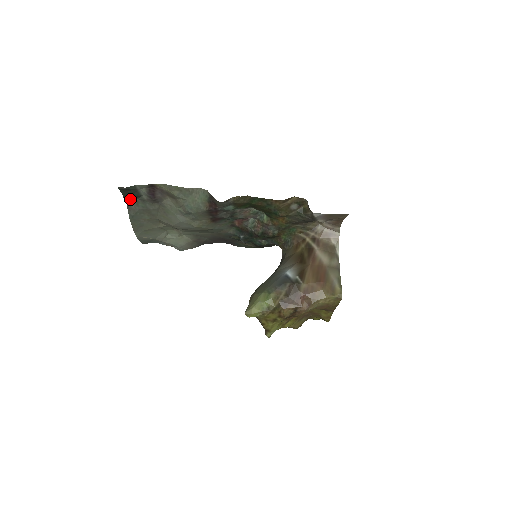
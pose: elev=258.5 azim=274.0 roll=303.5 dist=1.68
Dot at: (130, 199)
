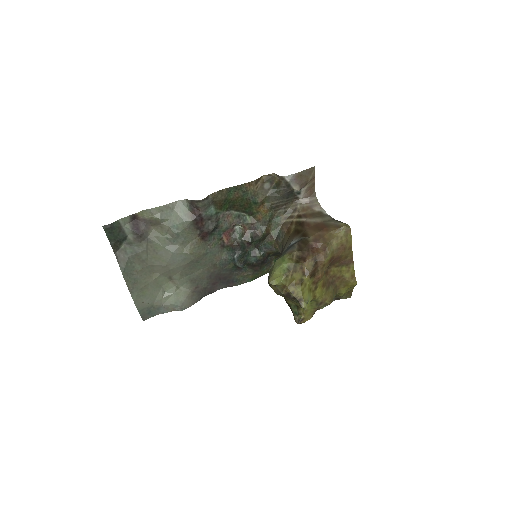
Dot at: (117, 246)
